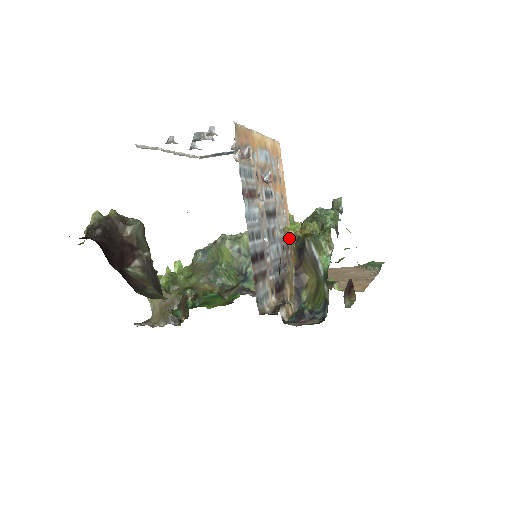
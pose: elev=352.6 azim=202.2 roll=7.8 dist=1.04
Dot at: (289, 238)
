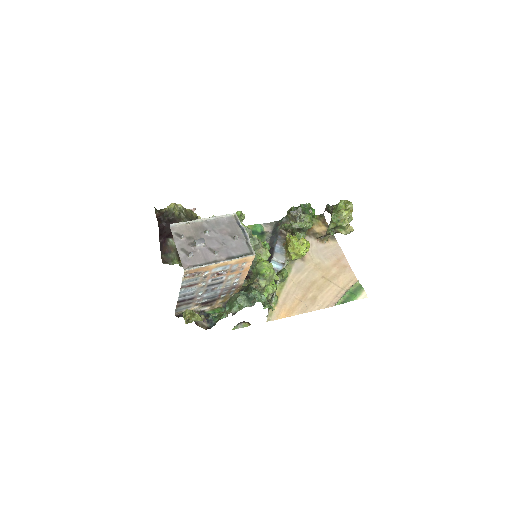
Dot at: (185, 314)
